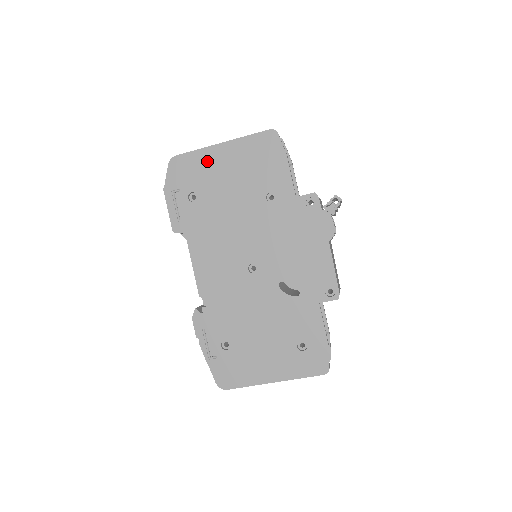
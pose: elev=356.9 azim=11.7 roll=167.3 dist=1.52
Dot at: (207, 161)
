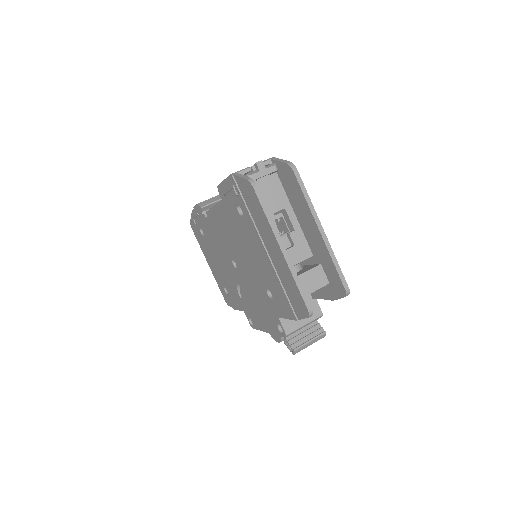
Dot at: (265, 230)
